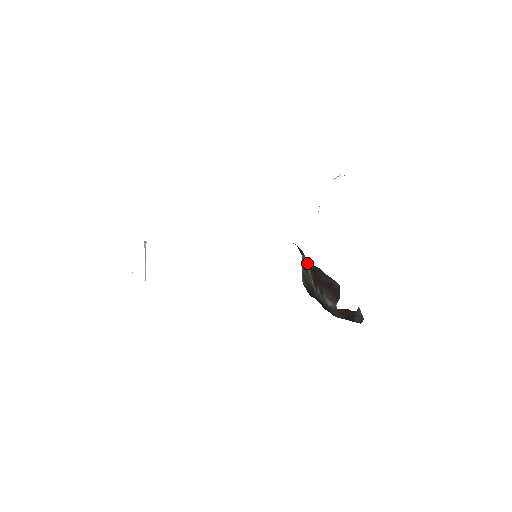
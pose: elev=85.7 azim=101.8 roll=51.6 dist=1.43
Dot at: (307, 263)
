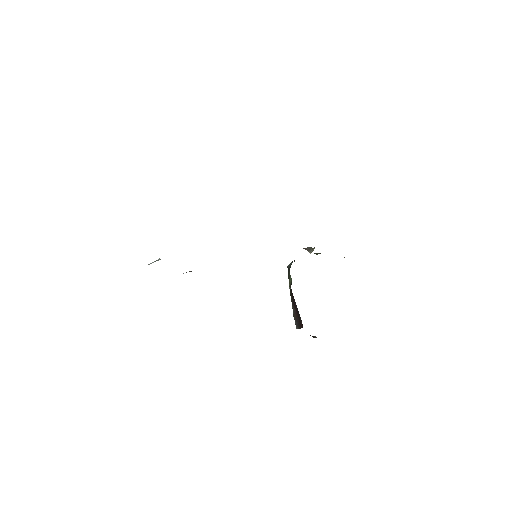
Dot at: (291, 278)
